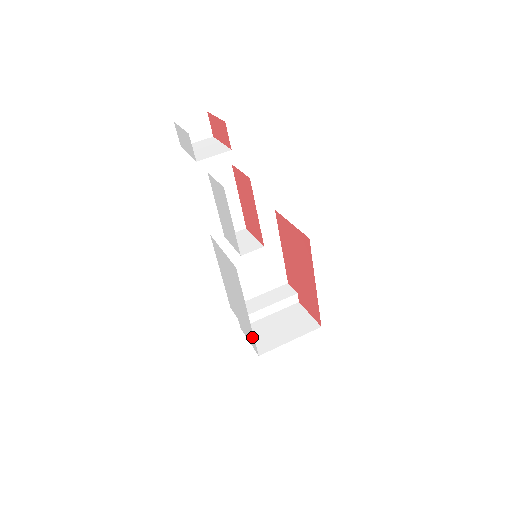
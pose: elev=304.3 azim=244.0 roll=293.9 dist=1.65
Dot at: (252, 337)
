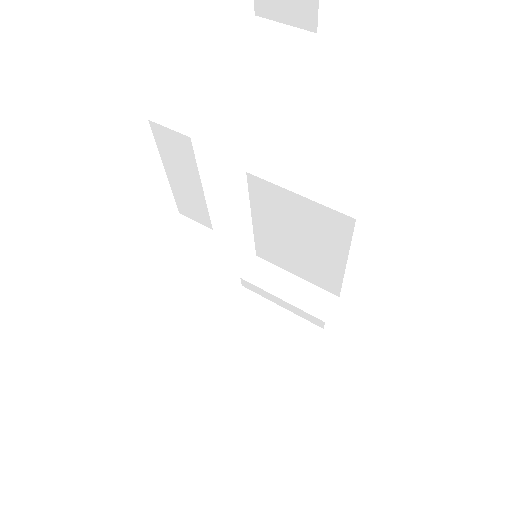
Dot at: occluded
